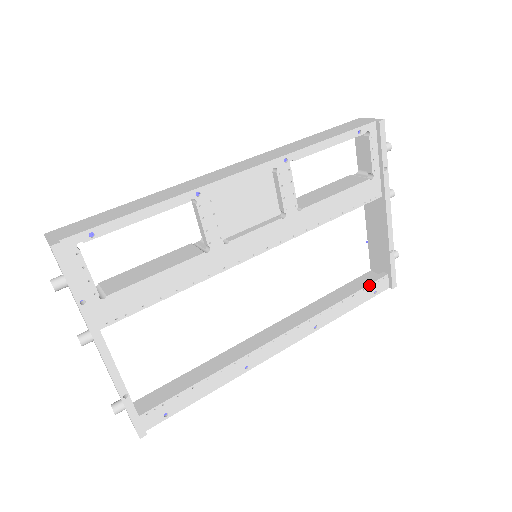
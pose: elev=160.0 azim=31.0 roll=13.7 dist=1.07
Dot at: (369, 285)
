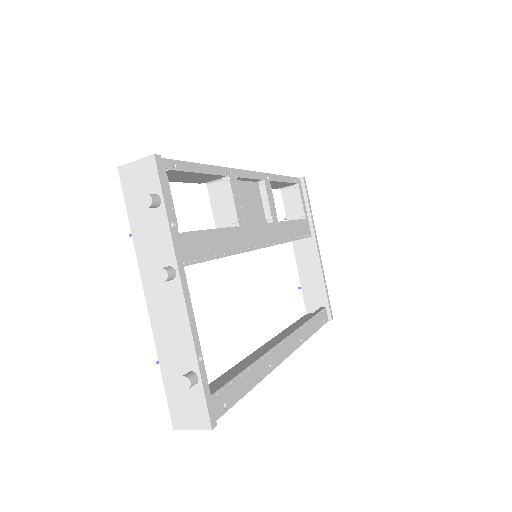
Dot at: (319, 312)
